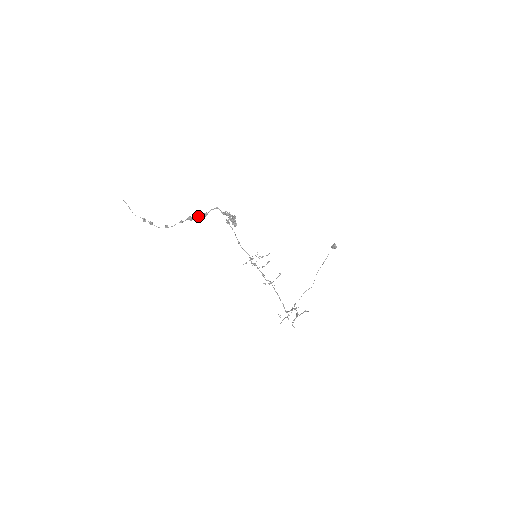
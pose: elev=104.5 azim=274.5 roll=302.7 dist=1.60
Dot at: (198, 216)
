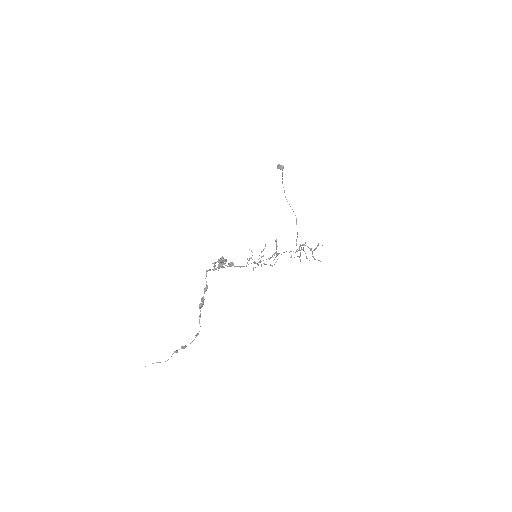
Dot at: (203, 296)
